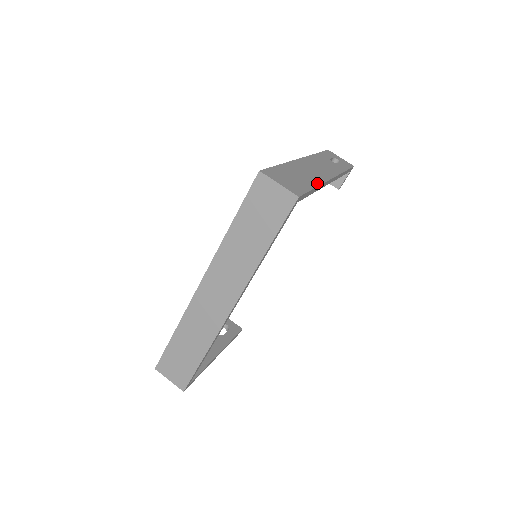
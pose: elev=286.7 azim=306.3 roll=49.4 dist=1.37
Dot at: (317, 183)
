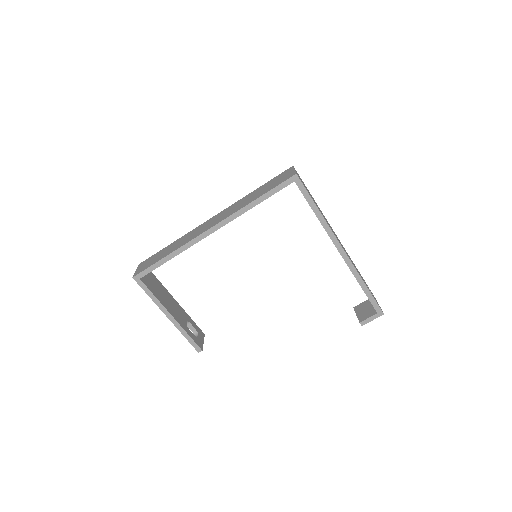
Dot at: occluded
